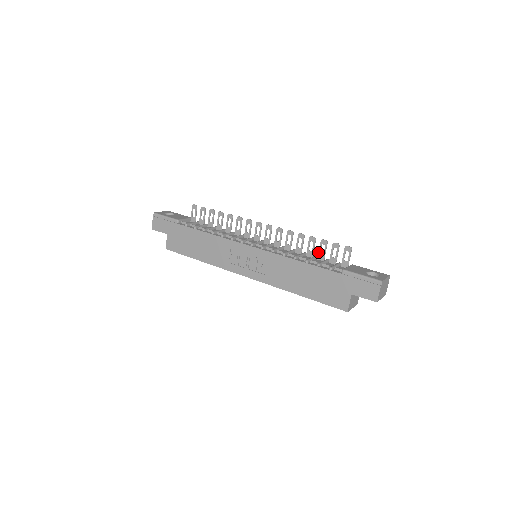
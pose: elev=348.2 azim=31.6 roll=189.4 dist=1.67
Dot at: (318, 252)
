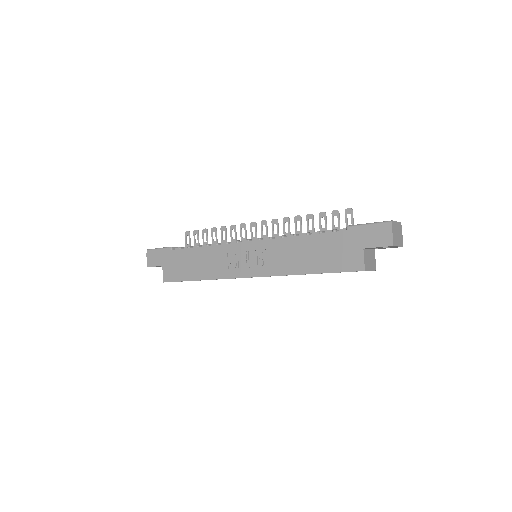
Dot at: (319, 228)
